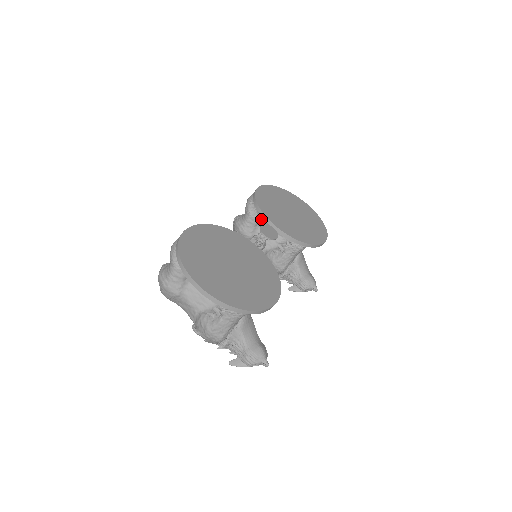
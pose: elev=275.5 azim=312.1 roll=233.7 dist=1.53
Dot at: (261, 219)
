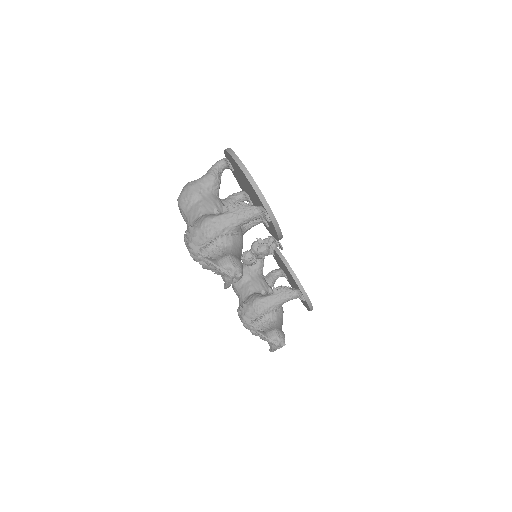
Dot at: (262, 269)
